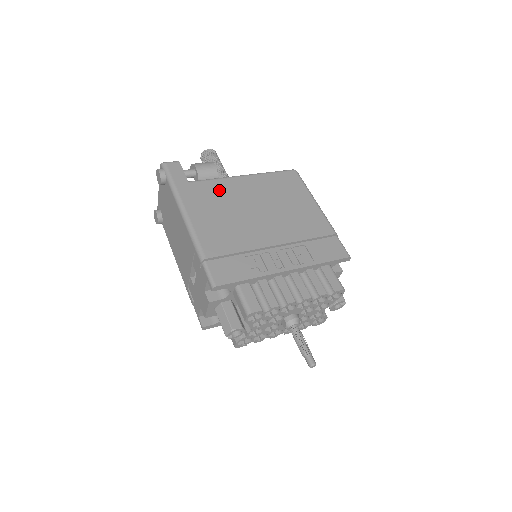
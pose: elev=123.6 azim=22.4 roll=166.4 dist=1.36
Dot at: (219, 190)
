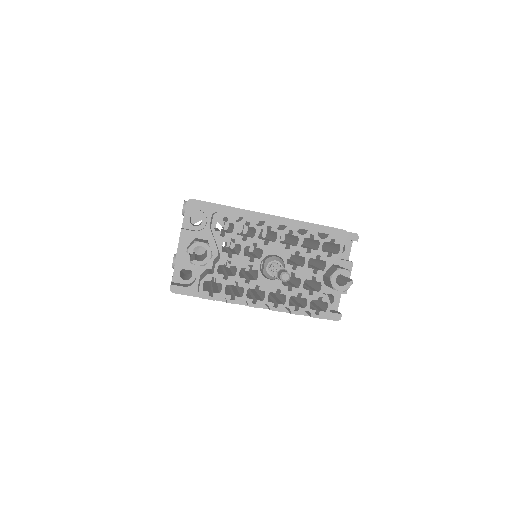
Dot at: occluded
